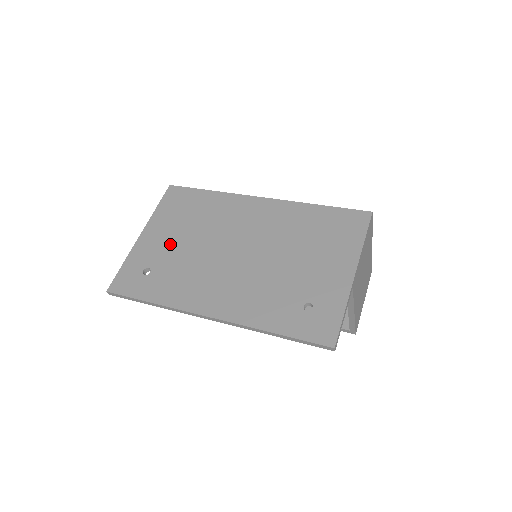
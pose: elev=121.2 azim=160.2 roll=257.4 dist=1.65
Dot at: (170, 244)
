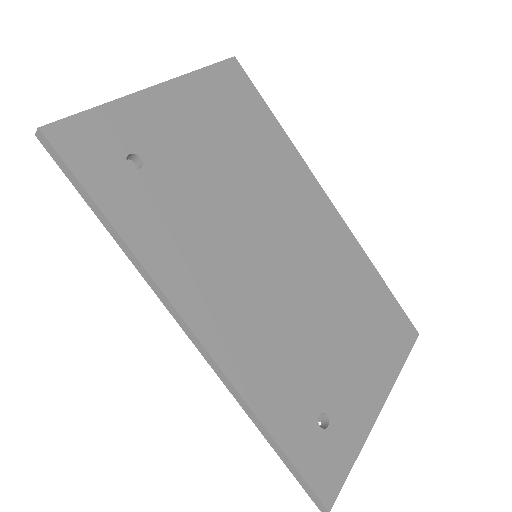
Dot at: (194, 151)
